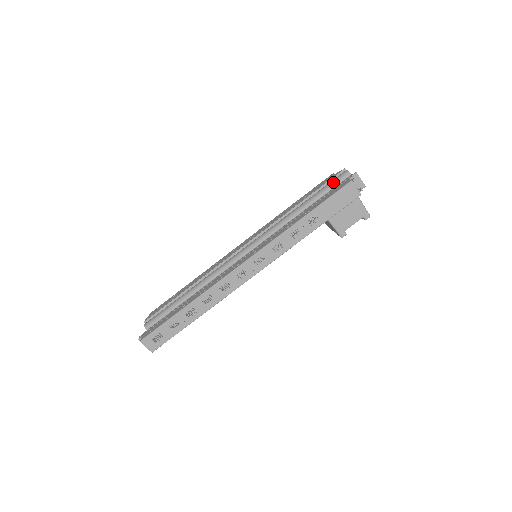
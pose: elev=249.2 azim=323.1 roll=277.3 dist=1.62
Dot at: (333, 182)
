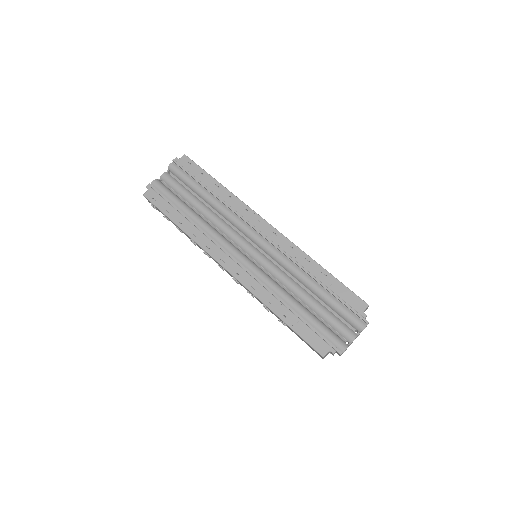
Dot at: (346, 317)
